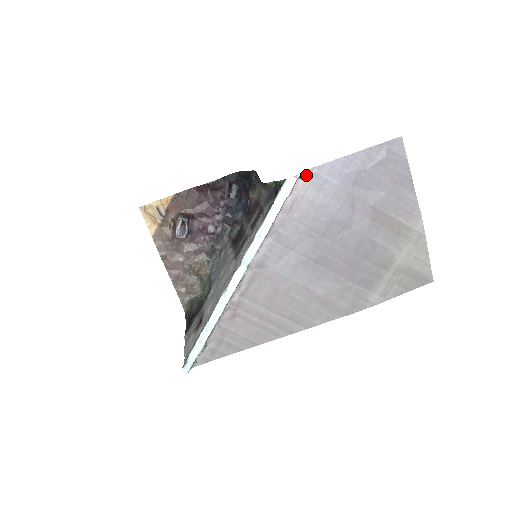
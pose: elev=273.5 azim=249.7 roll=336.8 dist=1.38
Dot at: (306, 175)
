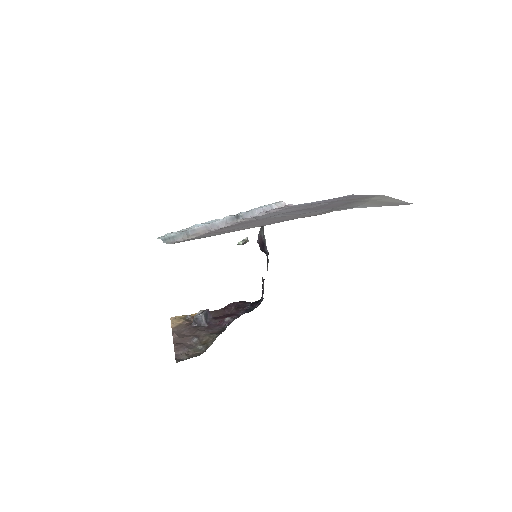
Dot at: (289, 206)
